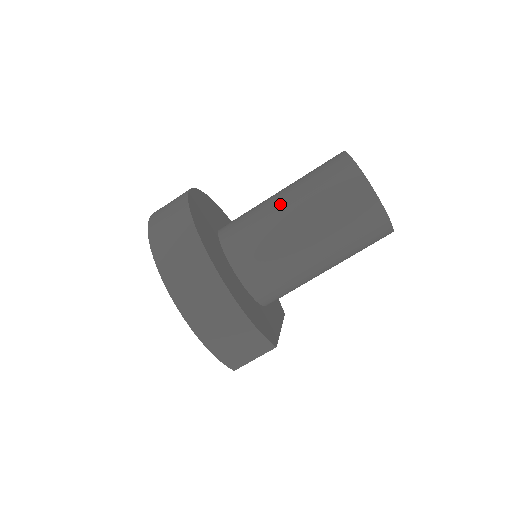
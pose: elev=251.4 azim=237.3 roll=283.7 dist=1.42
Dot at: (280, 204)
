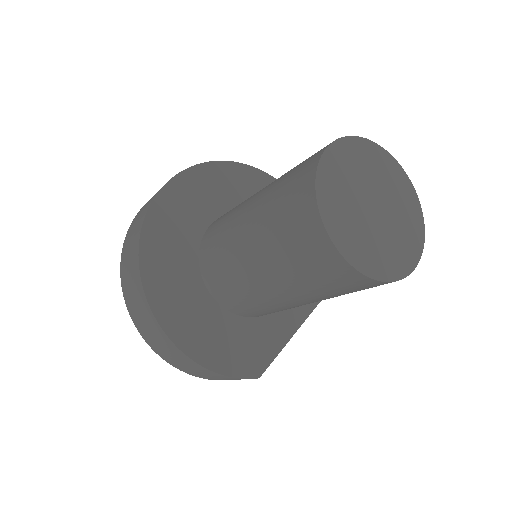
Dot at: (242, 229)
